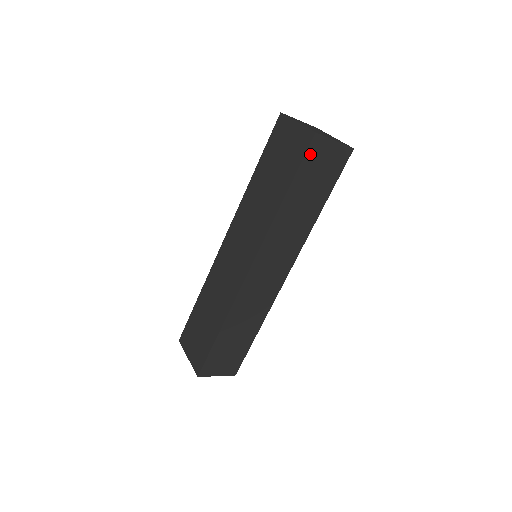
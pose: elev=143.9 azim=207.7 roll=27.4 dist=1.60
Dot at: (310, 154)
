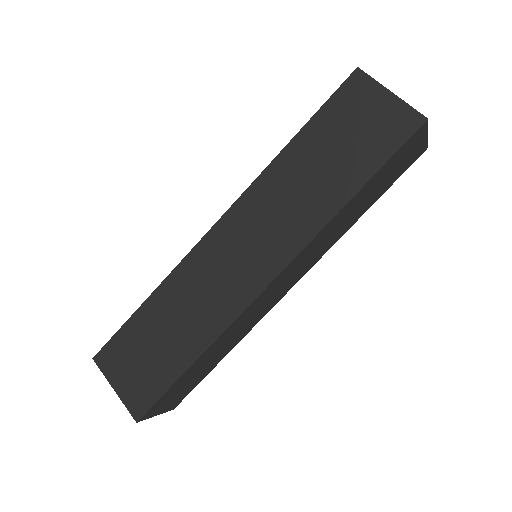
Dot at: (406, 145)
